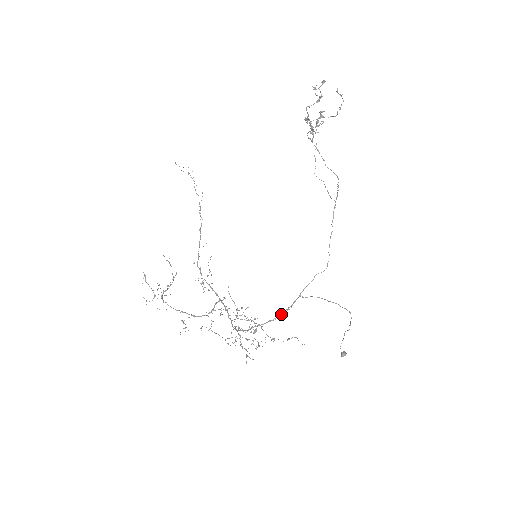
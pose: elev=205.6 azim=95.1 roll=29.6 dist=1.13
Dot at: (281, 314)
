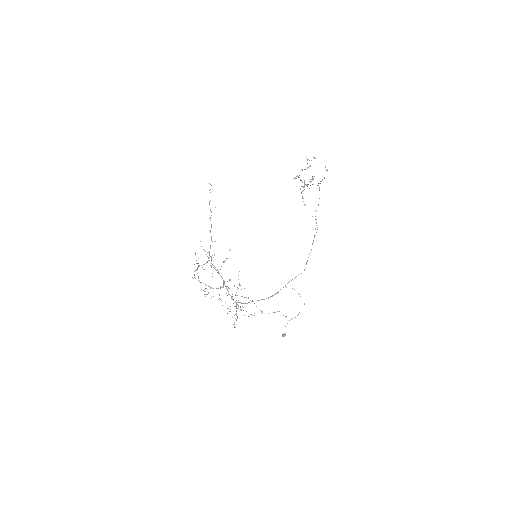
Dot at: (272, 296)
